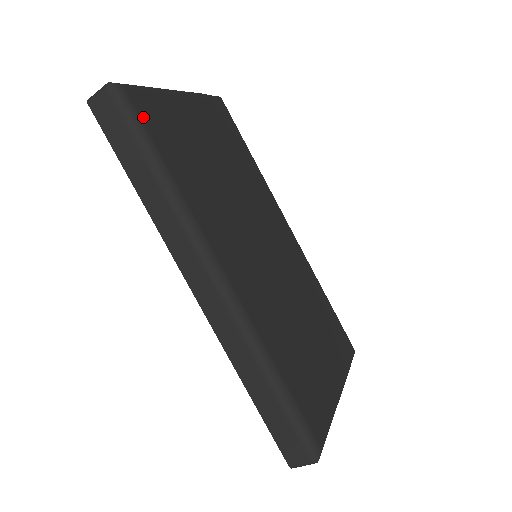
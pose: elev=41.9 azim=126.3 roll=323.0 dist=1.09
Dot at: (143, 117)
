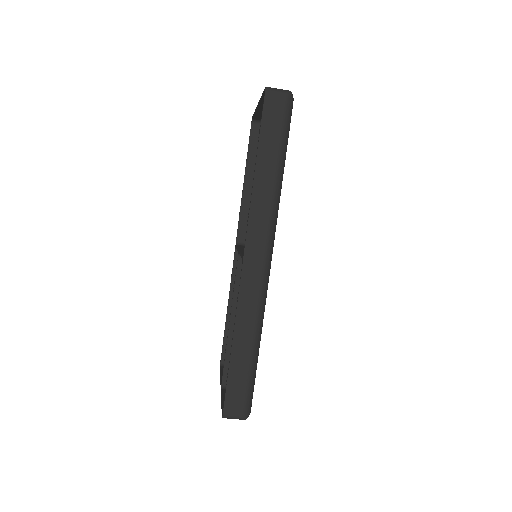
Dot at: (289, 127)
